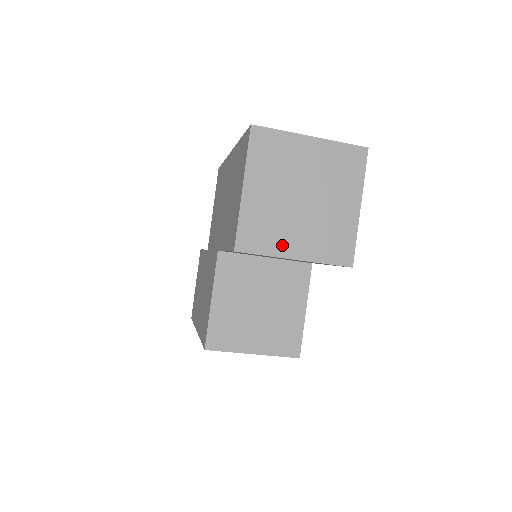
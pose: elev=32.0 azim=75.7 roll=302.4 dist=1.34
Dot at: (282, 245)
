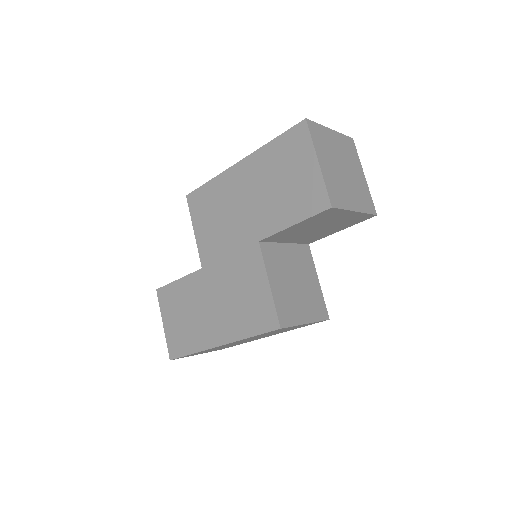
Dot at: (348, 202)
